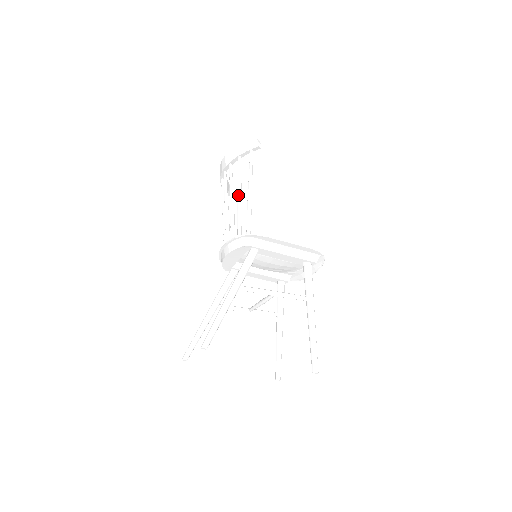
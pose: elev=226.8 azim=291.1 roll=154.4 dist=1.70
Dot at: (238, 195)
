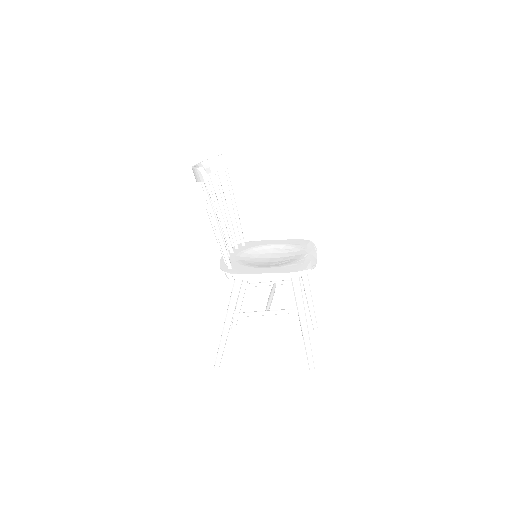
Dot at: (211, 223)
